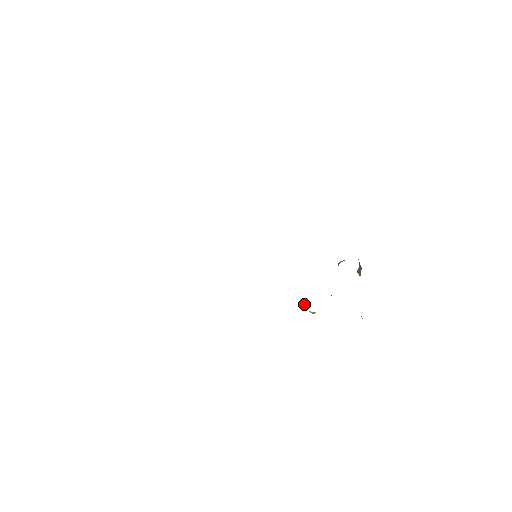
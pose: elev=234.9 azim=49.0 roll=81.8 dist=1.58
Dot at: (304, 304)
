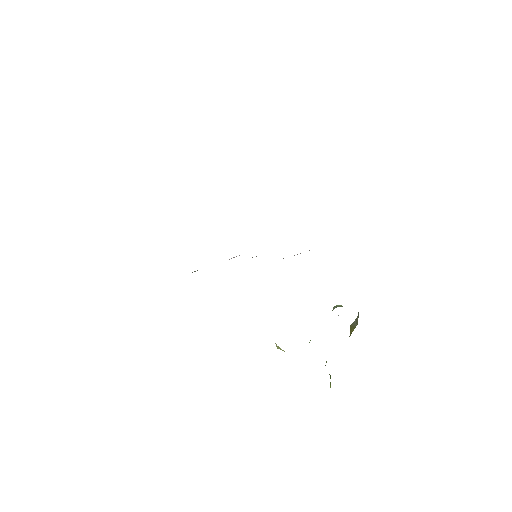
Dot at: occluded
